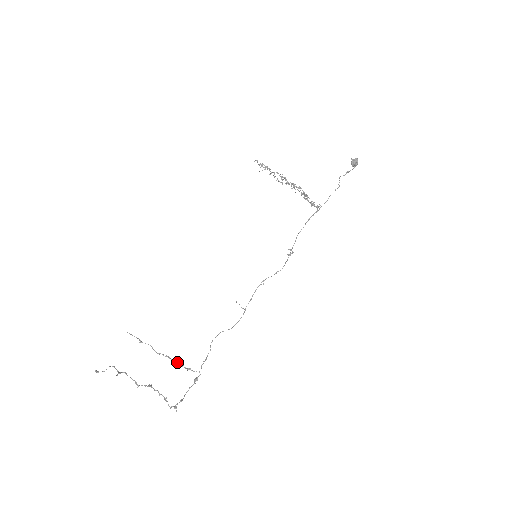
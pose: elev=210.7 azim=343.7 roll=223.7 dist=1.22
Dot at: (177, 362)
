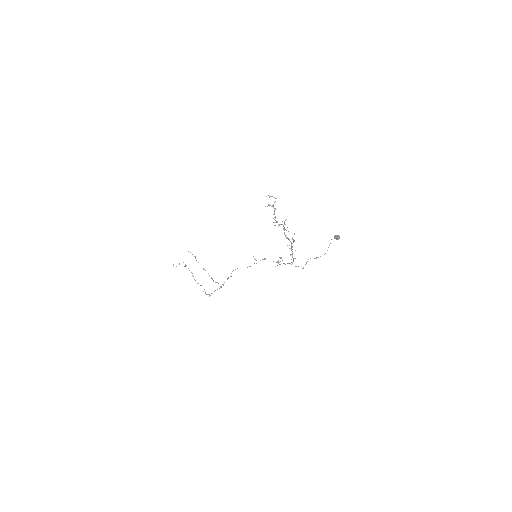
Dot at: (211, 278)
